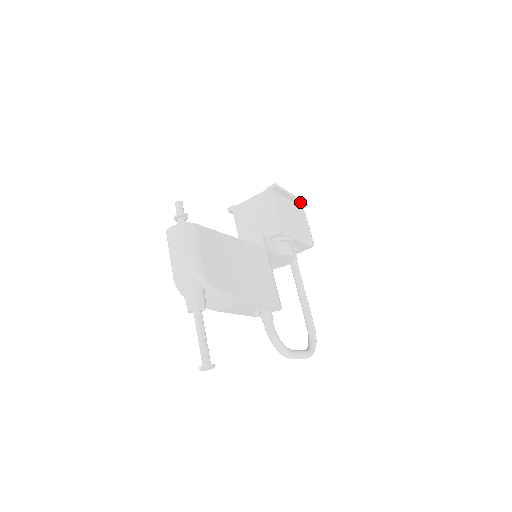
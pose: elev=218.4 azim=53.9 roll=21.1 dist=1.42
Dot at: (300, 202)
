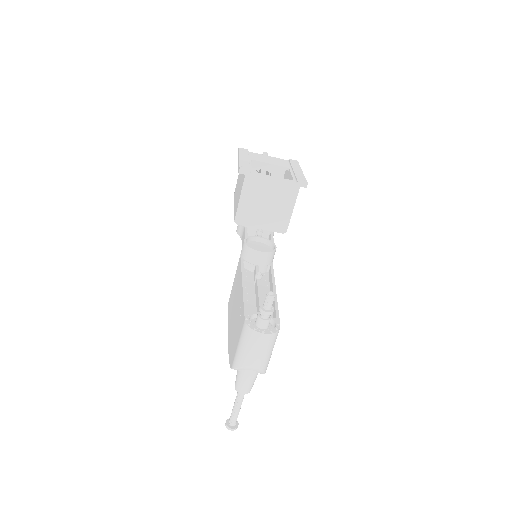
Dot at: occluded
